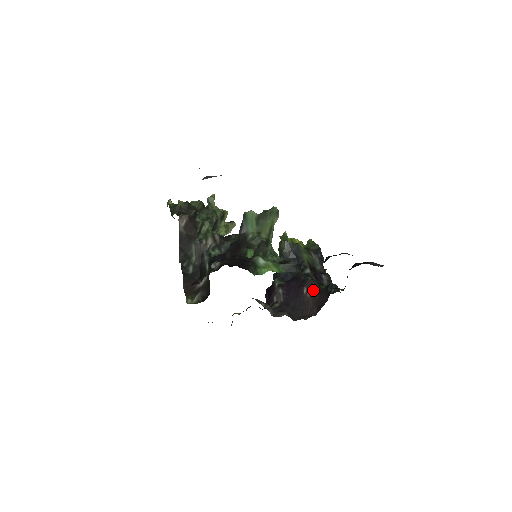
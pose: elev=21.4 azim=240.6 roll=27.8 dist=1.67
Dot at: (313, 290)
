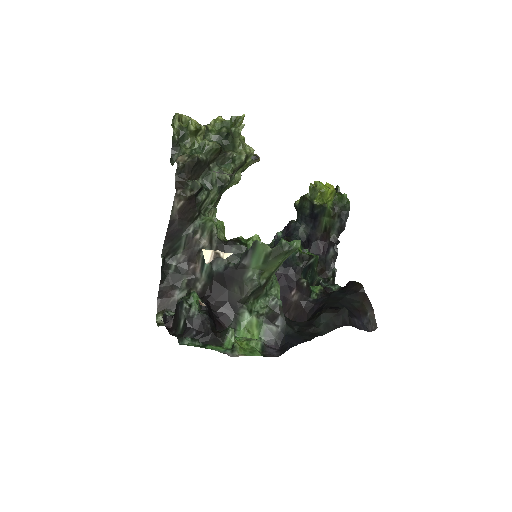
Dot at: (301, 298)
